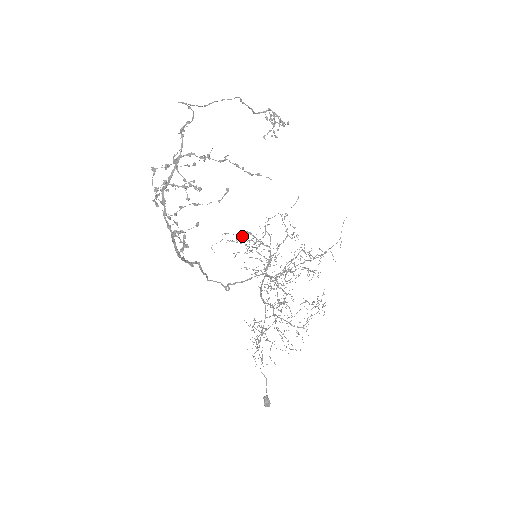
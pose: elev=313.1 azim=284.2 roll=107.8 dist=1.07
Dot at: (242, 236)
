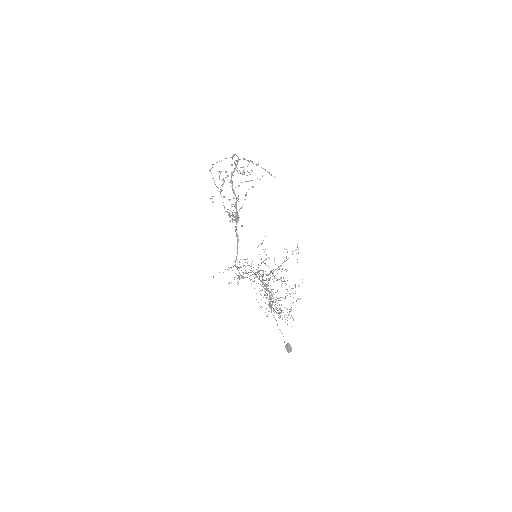
Dot at: occluded
